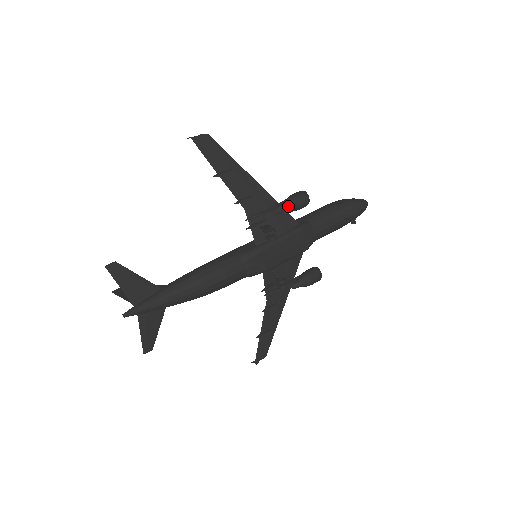
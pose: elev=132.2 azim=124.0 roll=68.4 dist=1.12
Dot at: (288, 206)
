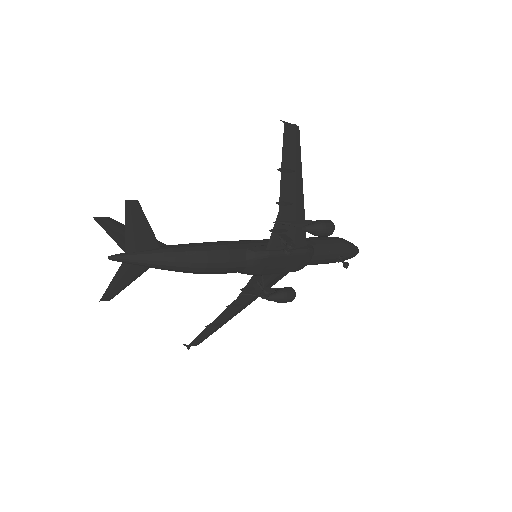
Dot at: (316, 230)
